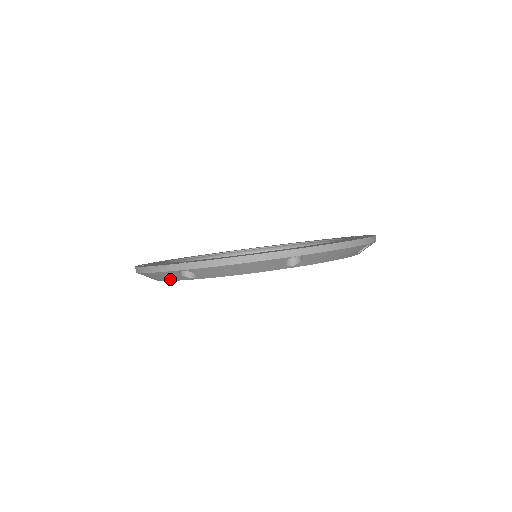
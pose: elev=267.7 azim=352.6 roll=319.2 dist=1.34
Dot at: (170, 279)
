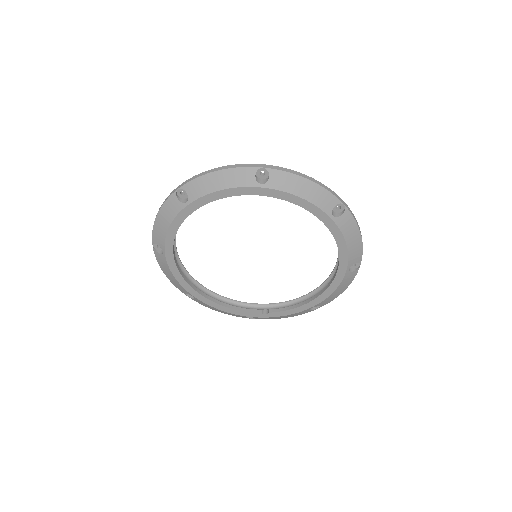
Dot at: (171, 217)
